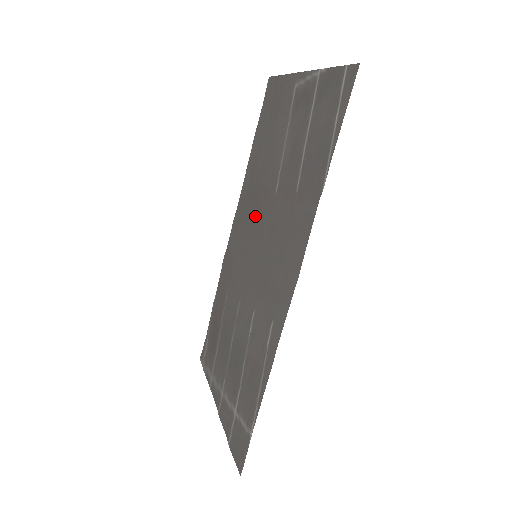
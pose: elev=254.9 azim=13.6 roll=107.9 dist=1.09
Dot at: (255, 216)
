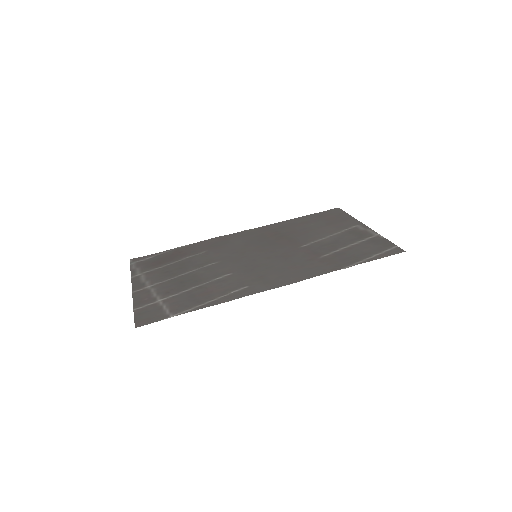
Dot at: (272, 242)
